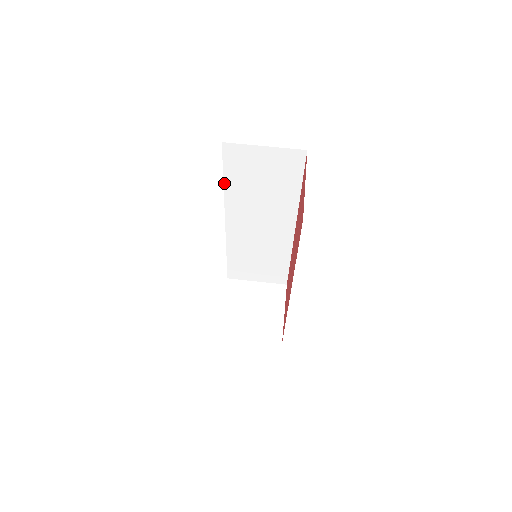
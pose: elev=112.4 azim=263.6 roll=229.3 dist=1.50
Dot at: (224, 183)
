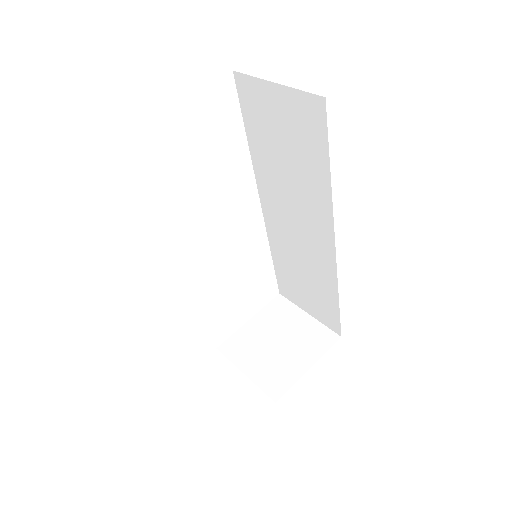
Dot at: (248, 141)
